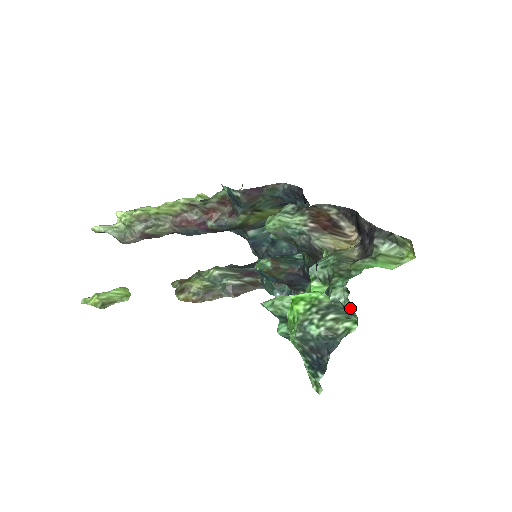
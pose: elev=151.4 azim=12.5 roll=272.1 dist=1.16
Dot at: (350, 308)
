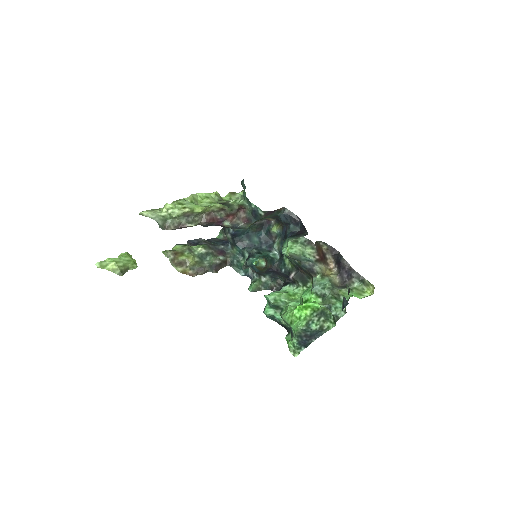
Dot at: (329, 313)
